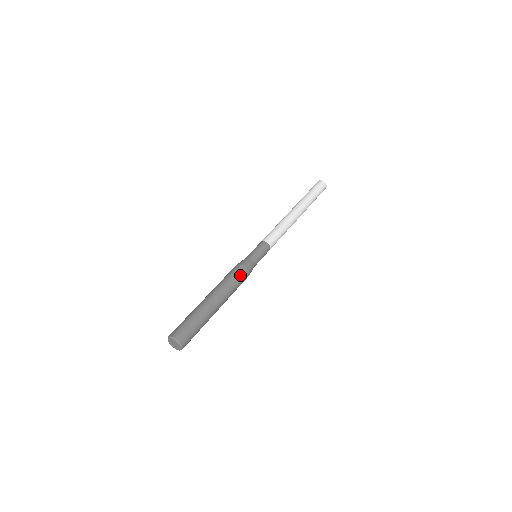
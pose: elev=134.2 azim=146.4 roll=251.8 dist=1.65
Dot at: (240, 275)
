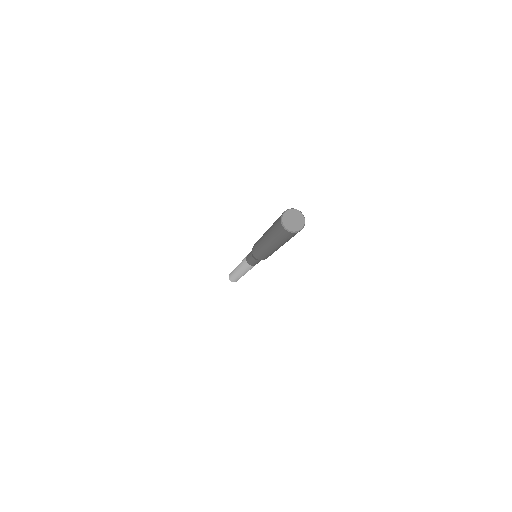
Dot at: occluded
